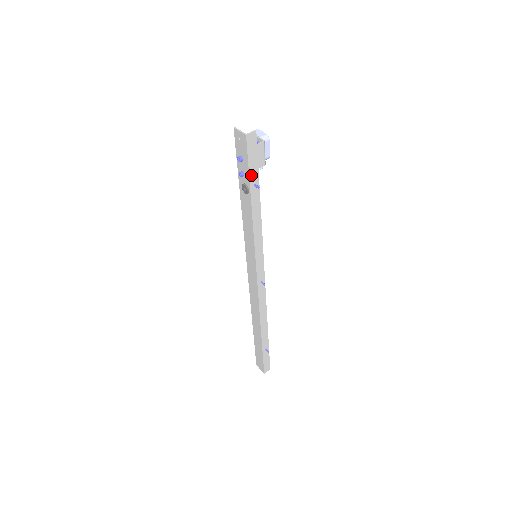
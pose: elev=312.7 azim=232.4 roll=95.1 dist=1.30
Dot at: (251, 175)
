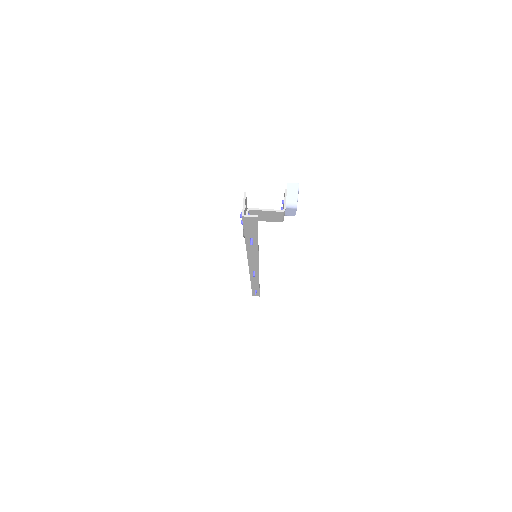
Dot at: (247, 233)
